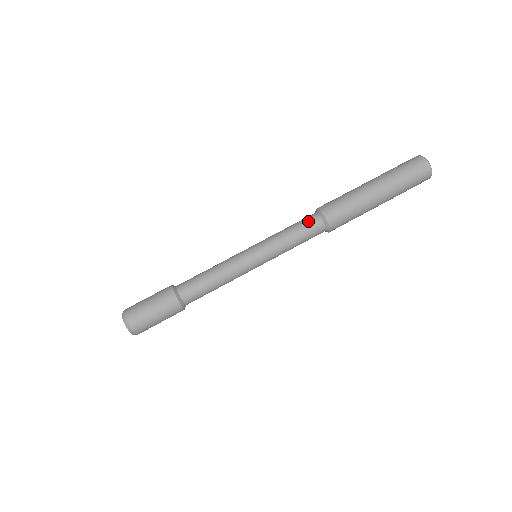
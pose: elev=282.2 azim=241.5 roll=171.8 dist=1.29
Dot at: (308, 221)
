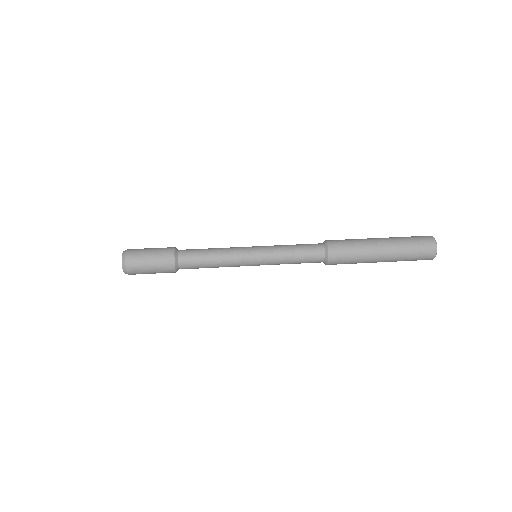
Dot at: occluded
